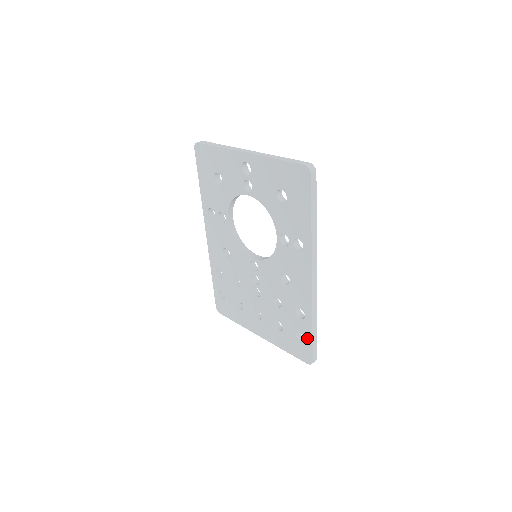
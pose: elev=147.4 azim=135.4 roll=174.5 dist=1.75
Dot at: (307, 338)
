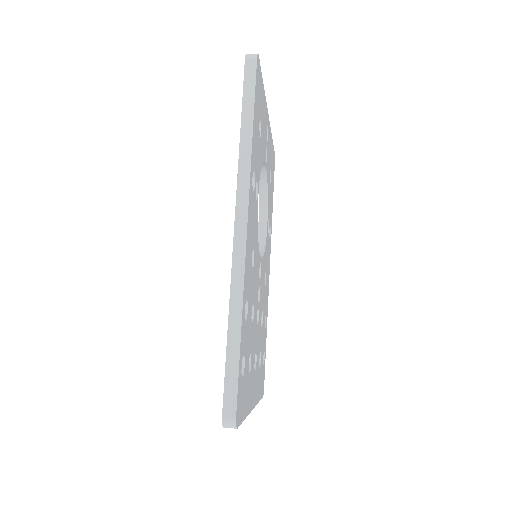
Dot at: occluded
